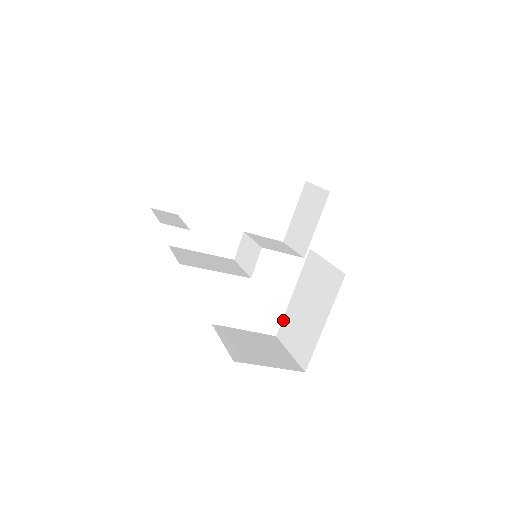
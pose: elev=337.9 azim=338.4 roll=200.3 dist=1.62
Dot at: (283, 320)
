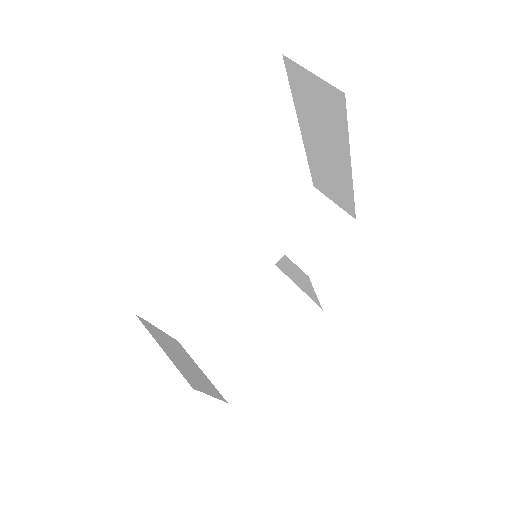
Dot at: (197, 325)
